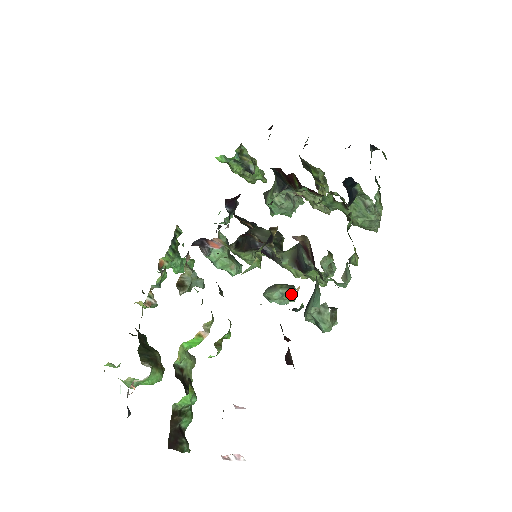
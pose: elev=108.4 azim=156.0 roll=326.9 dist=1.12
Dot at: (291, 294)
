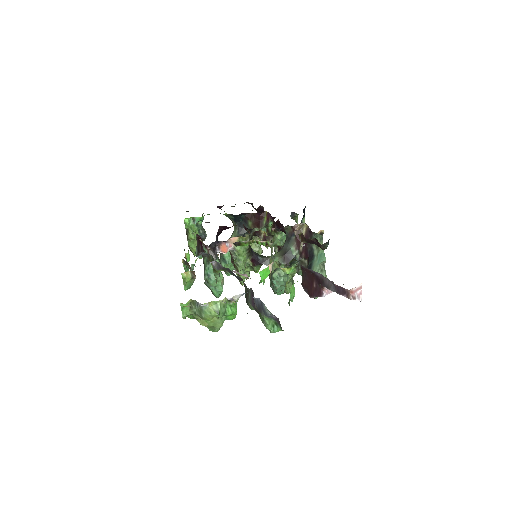
Dot at: (288, 276)
